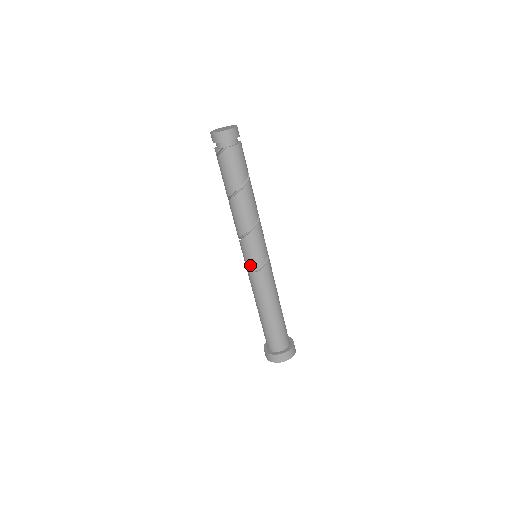
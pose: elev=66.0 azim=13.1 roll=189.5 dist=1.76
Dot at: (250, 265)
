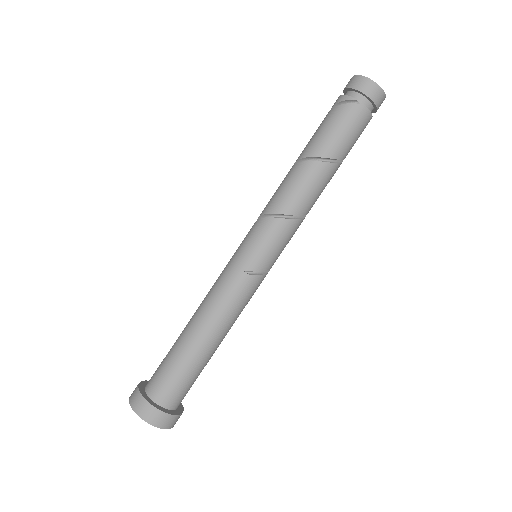
Dot at: (246, 258)
